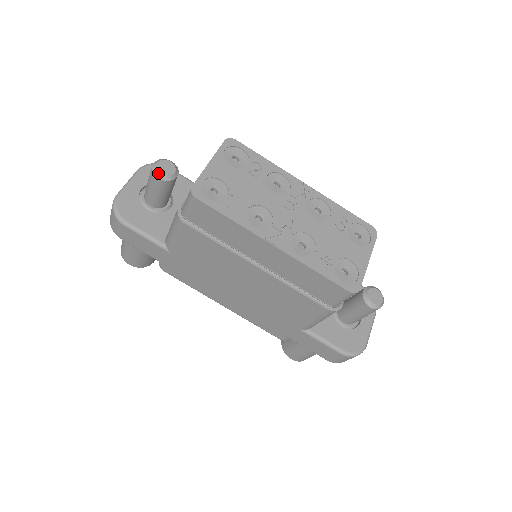
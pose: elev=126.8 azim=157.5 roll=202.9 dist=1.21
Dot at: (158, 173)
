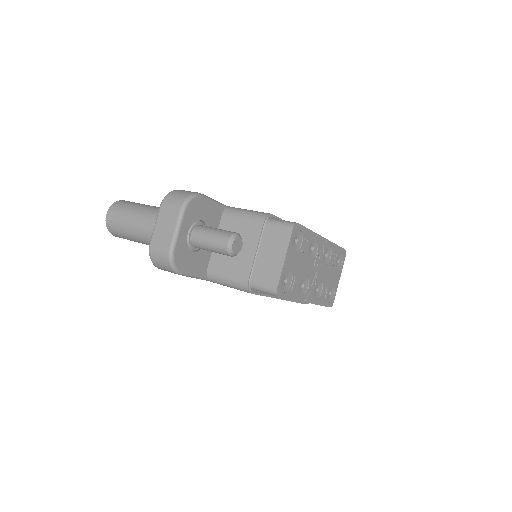
Dot at: (233, 254)
